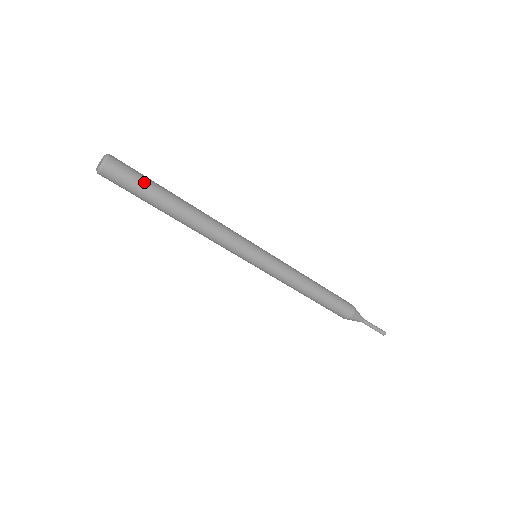
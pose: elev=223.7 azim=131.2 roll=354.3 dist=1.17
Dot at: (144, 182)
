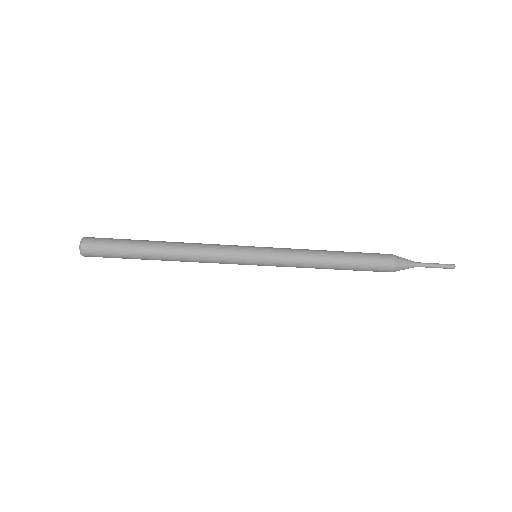
Dot at: (118, 249)
